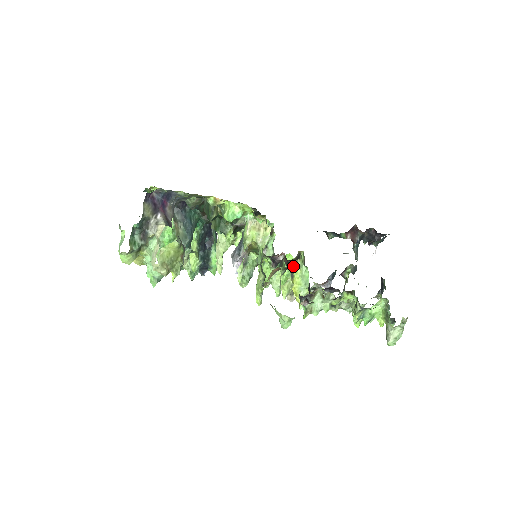
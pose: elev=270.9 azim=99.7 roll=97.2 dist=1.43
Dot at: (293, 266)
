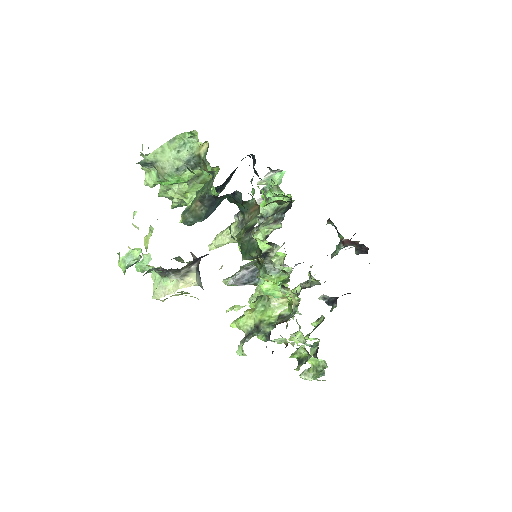
Dot at: occluded
